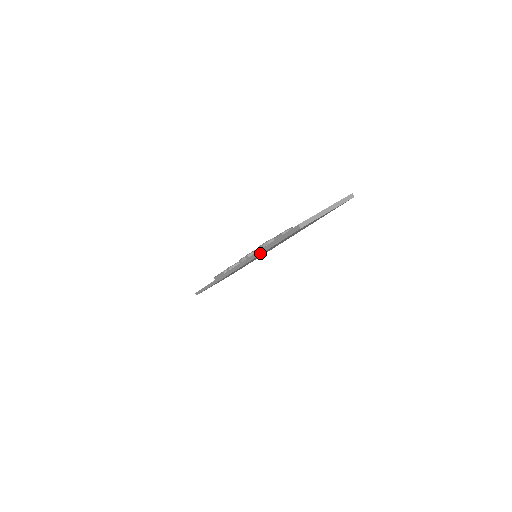
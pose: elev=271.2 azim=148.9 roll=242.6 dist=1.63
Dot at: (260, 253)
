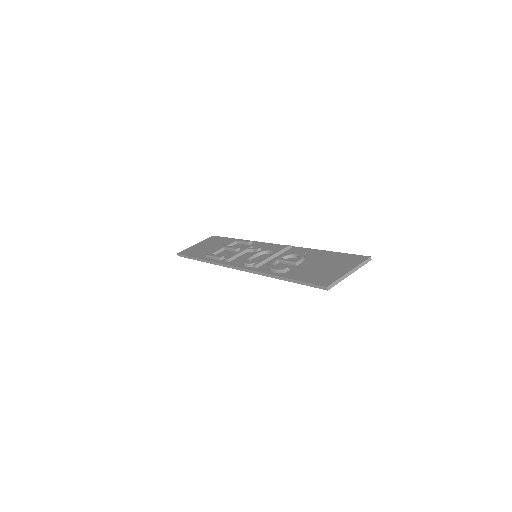
Dot at: (274, 277)
